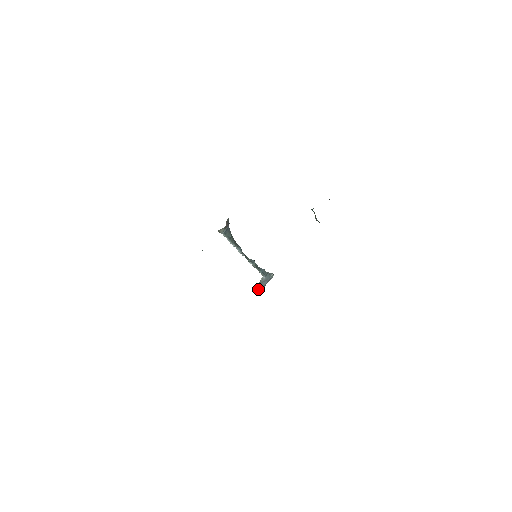
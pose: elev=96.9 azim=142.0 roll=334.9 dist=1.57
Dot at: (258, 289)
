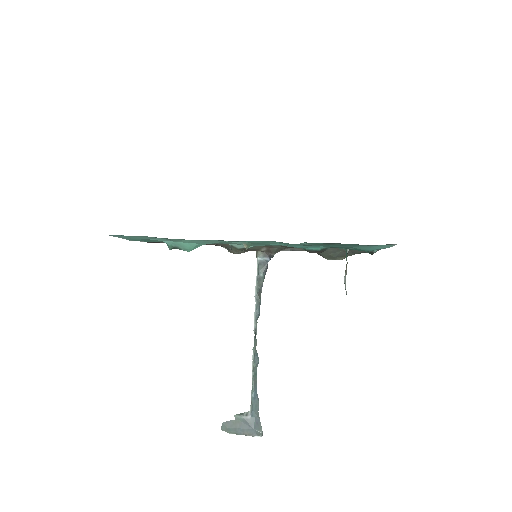
Dot at: (231, 424)
